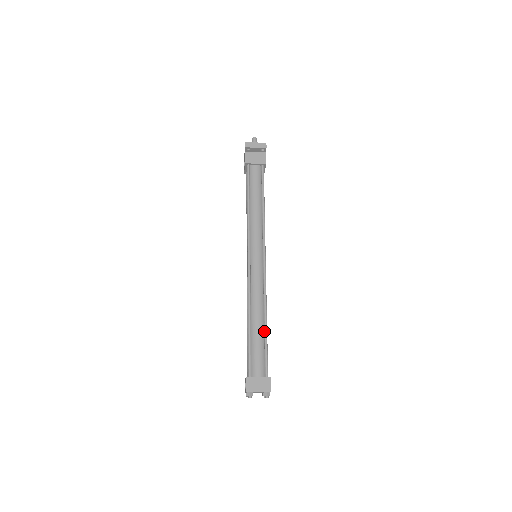
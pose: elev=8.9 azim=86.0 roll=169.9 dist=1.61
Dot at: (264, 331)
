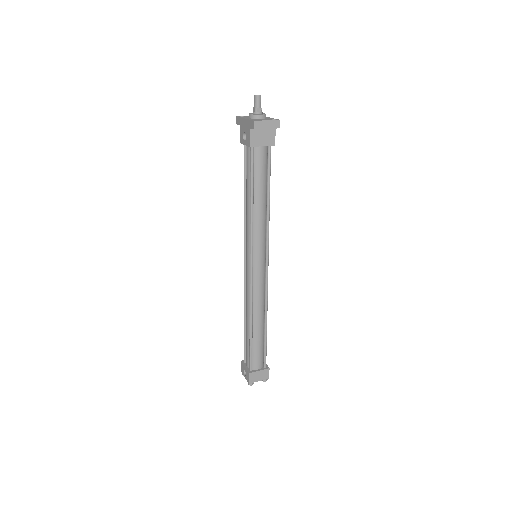
Dot at: (264, 332)
